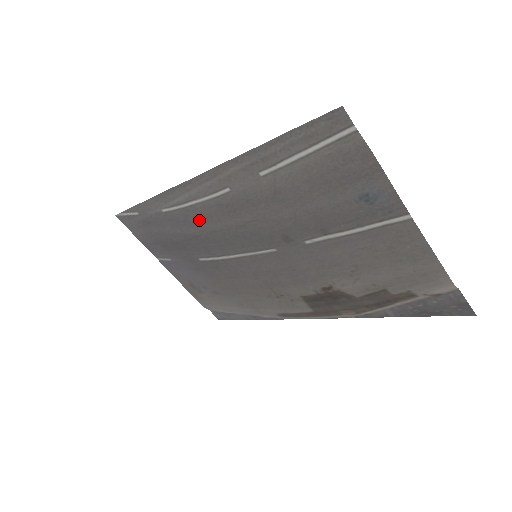
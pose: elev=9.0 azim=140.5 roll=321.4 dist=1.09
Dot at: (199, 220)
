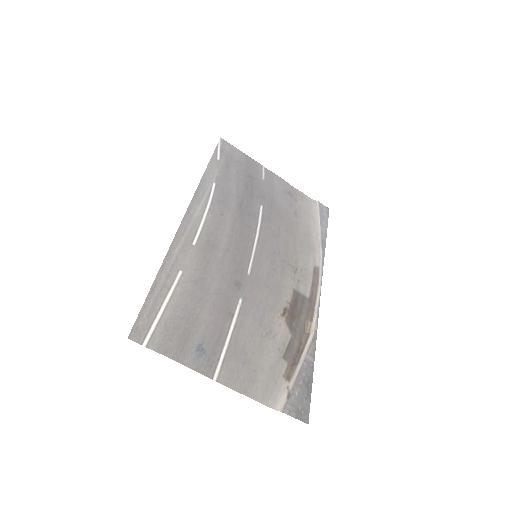
Dot at: (223, 213)
